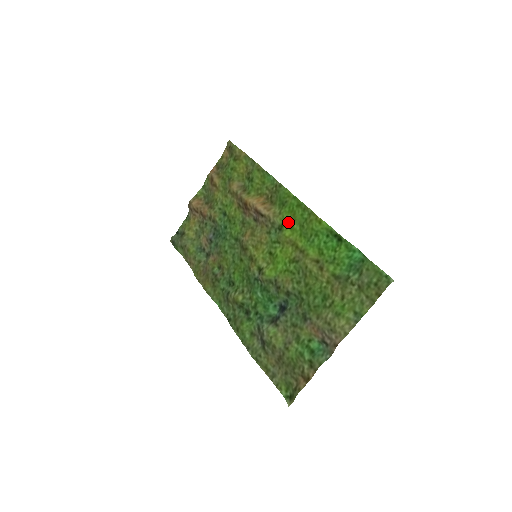
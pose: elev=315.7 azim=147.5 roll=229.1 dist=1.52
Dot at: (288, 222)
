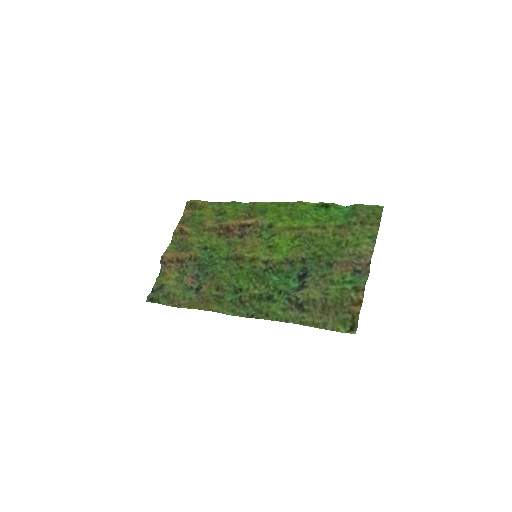
Dot at: (276, 218)
